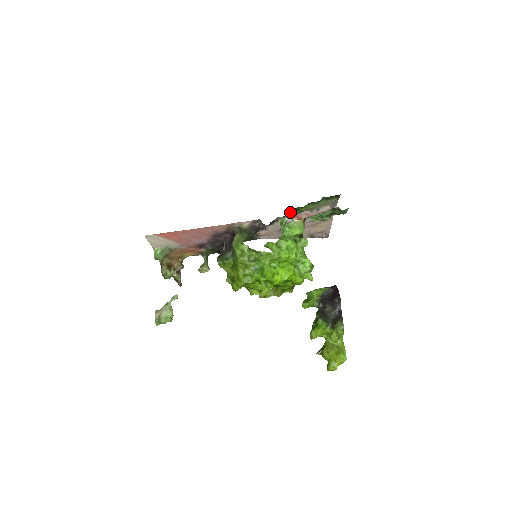
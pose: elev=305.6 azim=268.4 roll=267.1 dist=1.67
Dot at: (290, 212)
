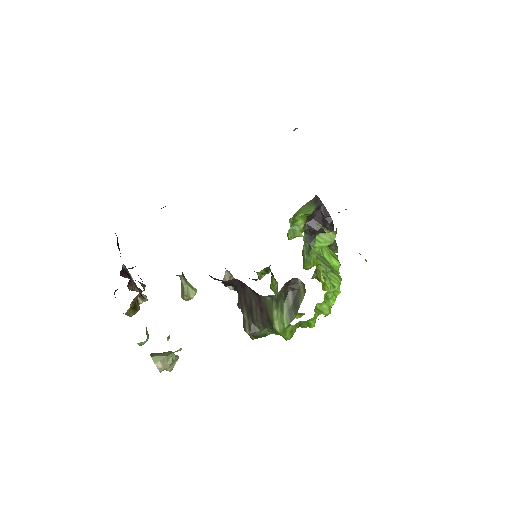
Dot at: occluded
